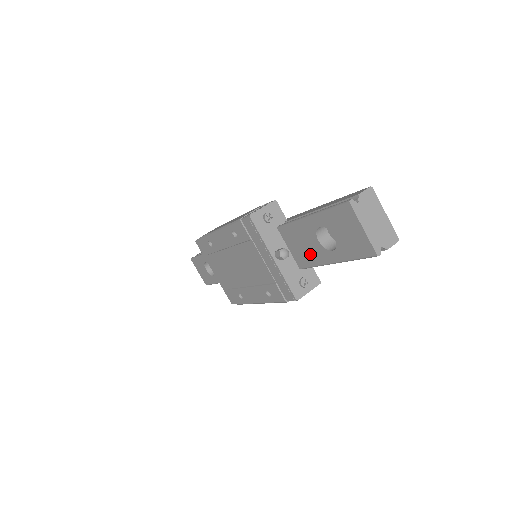
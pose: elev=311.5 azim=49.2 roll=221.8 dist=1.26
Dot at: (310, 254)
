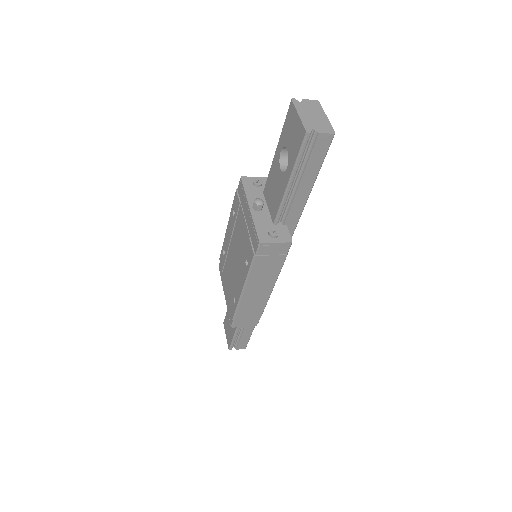
Dot at: (277, 194)
